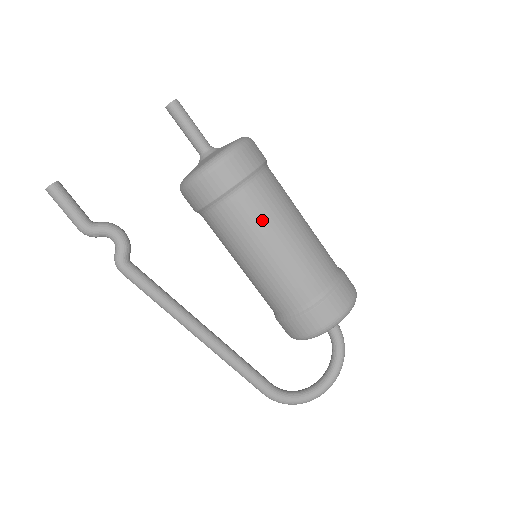
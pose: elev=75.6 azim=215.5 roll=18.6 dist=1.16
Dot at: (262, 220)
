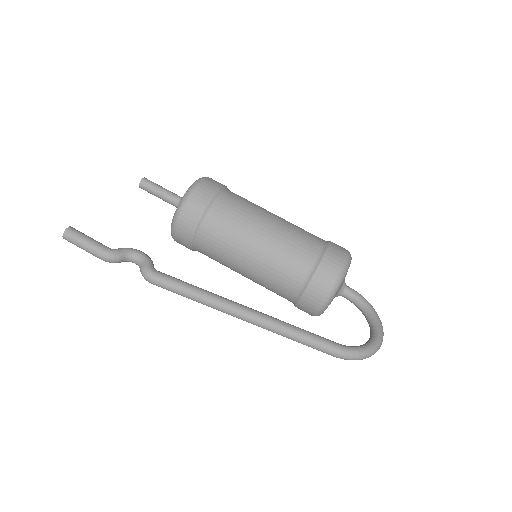
Dot at: (249, 209)
